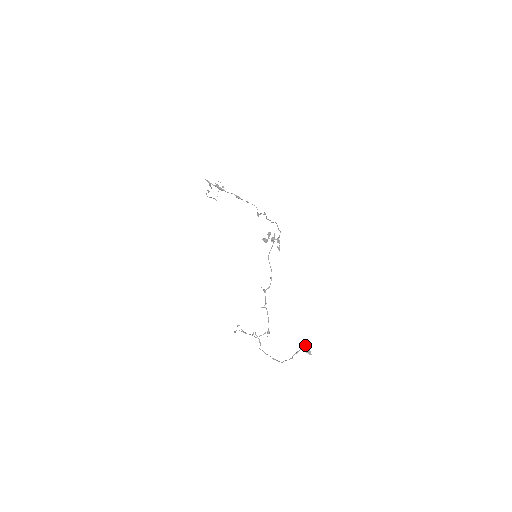
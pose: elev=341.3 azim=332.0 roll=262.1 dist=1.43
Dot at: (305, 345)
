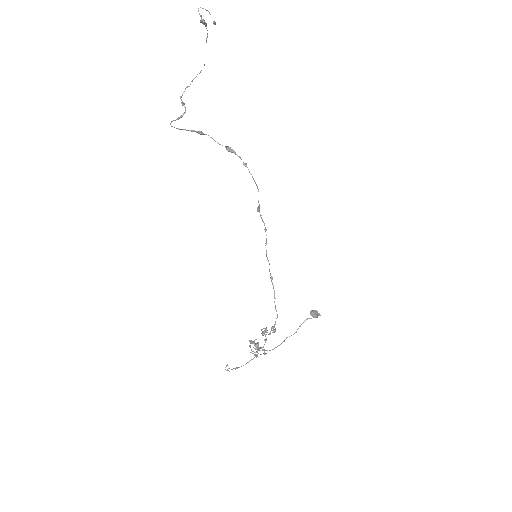
Dot at: (314, 315)
